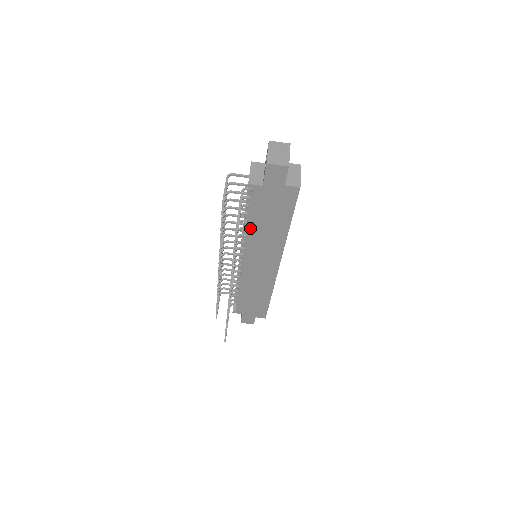
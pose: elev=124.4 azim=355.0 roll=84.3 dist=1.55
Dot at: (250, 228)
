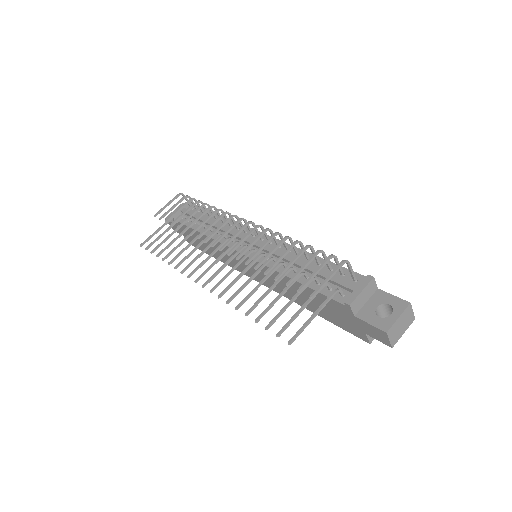
Dot at: occluded
